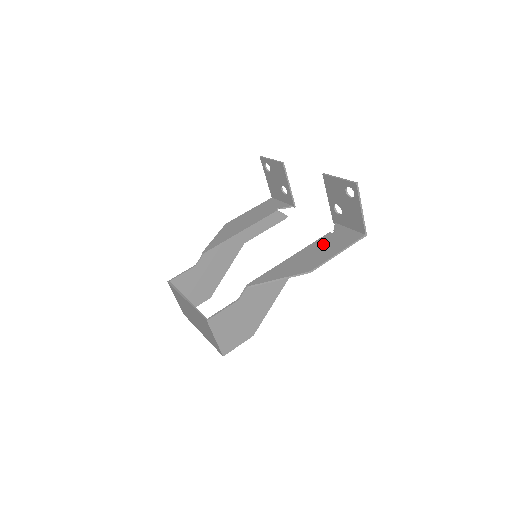
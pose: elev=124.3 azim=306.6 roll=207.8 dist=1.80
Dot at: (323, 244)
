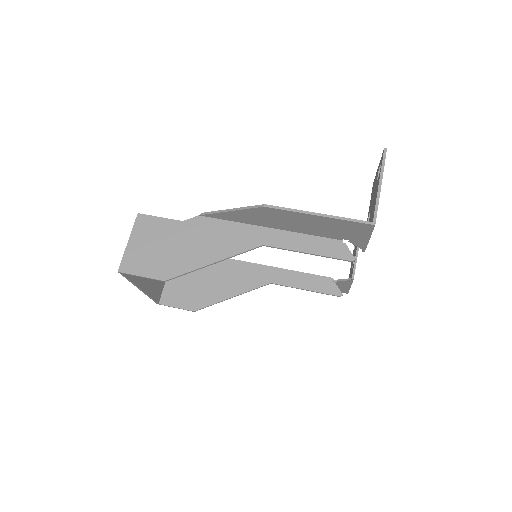
Dot at: occluded
